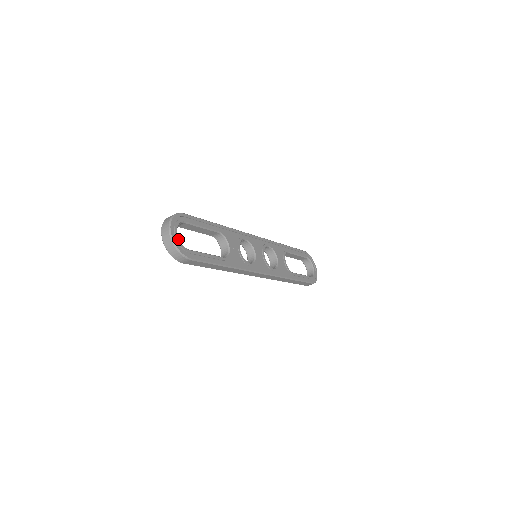
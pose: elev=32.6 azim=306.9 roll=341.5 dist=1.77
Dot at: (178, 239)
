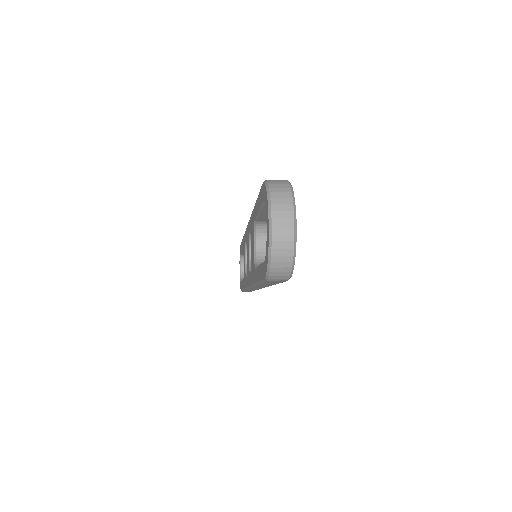
Dot at: occluded
